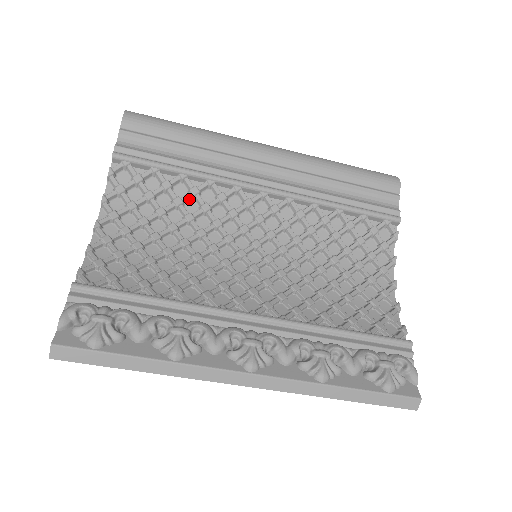
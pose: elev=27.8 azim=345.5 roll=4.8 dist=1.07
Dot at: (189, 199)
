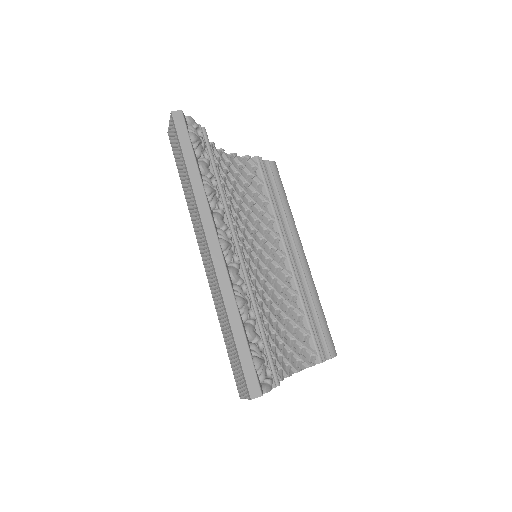
Dot at: (258, 208)
